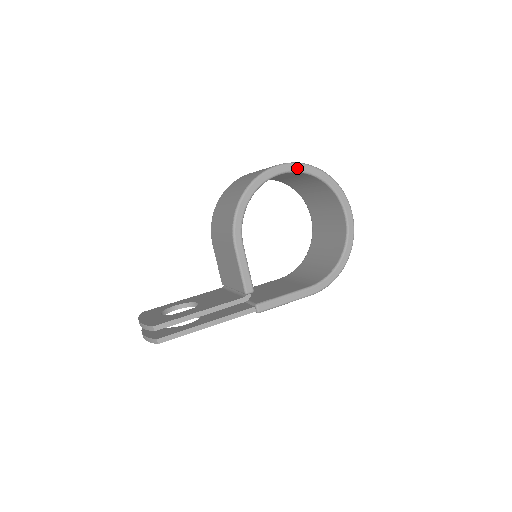
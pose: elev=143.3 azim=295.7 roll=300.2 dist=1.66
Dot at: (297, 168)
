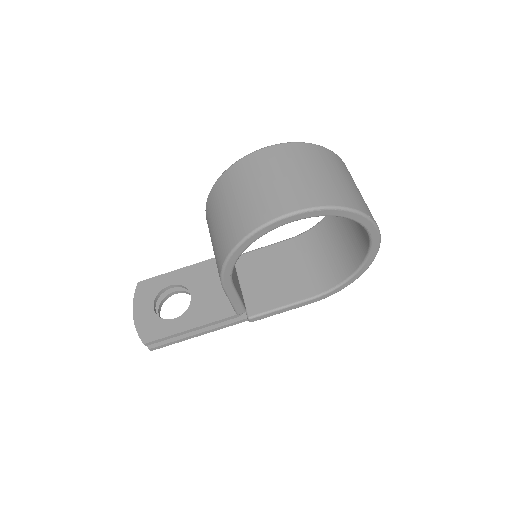
Dot at: (311, 215)
